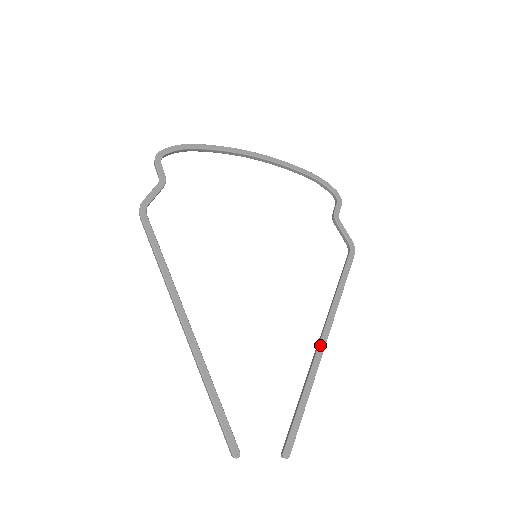
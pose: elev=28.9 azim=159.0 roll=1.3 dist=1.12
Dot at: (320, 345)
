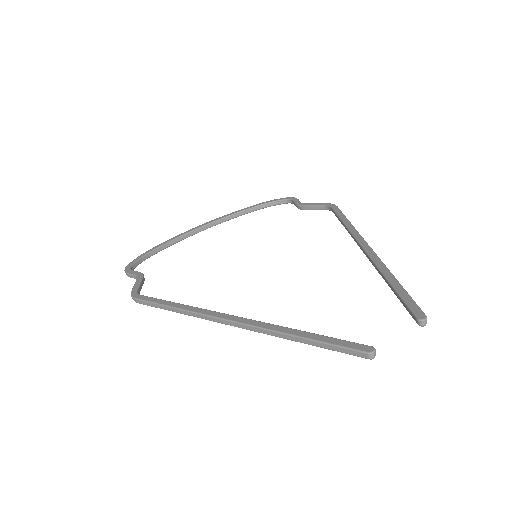
Dot at: (367, 251)
